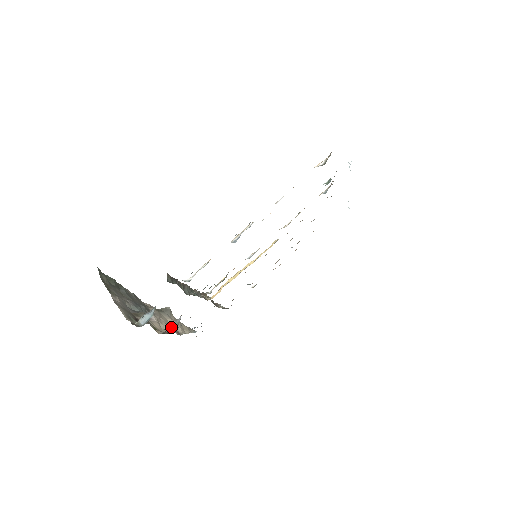
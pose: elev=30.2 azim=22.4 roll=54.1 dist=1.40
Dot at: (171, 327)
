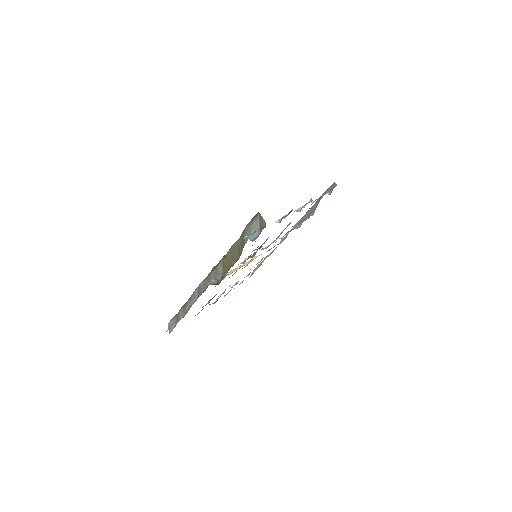
Dot at: (213, 282)
